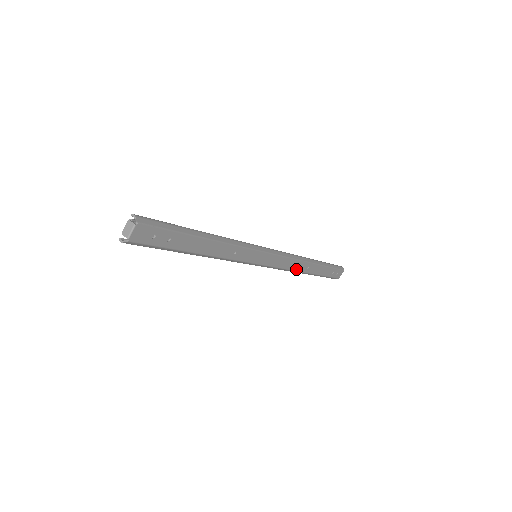
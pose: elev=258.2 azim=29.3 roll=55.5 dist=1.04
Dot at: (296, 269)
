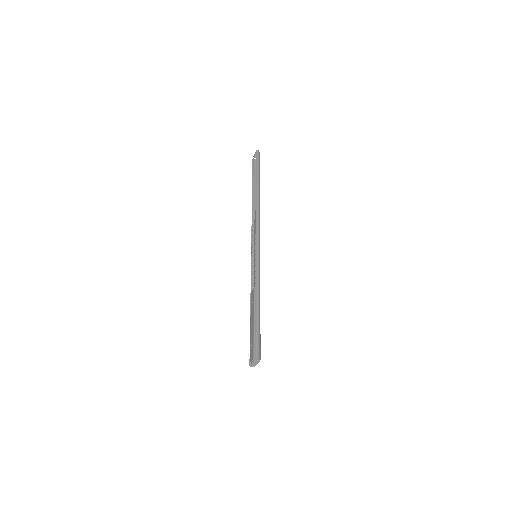
Dot at: occluded
